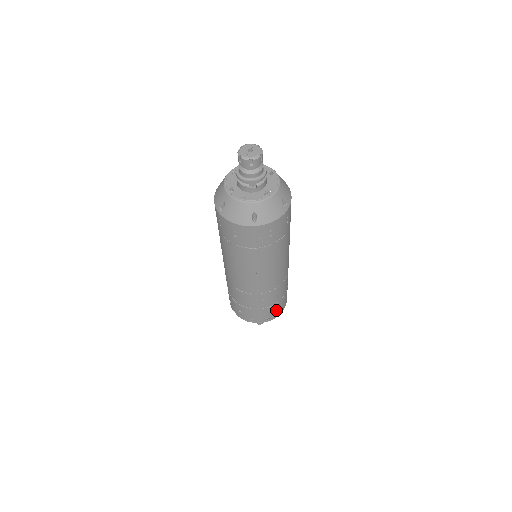
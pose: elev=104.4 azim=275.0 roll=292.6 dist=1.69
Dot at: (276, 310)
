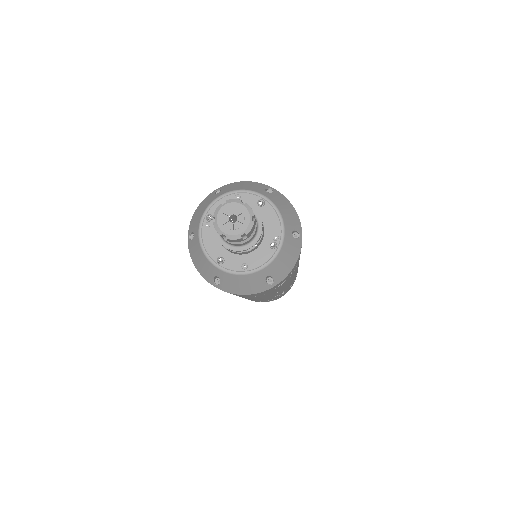
Dot at: (294, 281)
